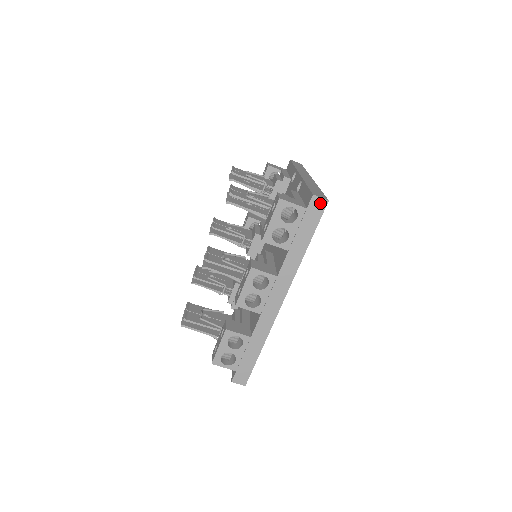
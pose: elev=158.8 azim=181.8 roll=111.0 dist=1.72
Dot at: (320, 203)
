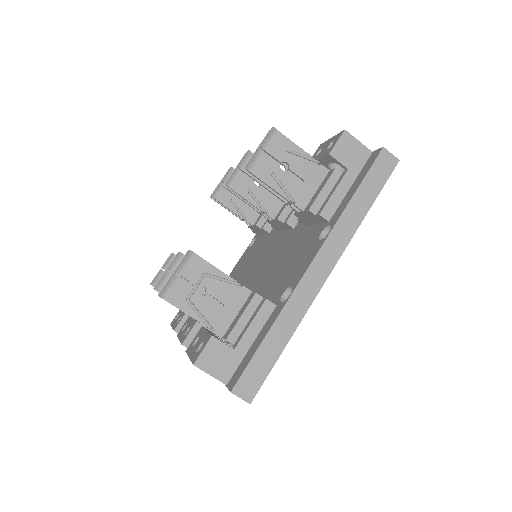
Dot at: (240, 397)
